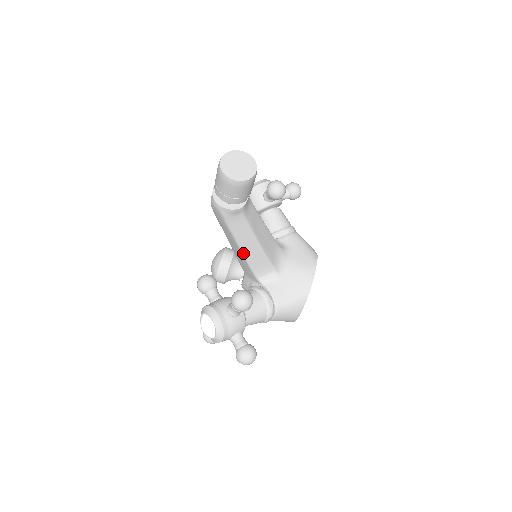
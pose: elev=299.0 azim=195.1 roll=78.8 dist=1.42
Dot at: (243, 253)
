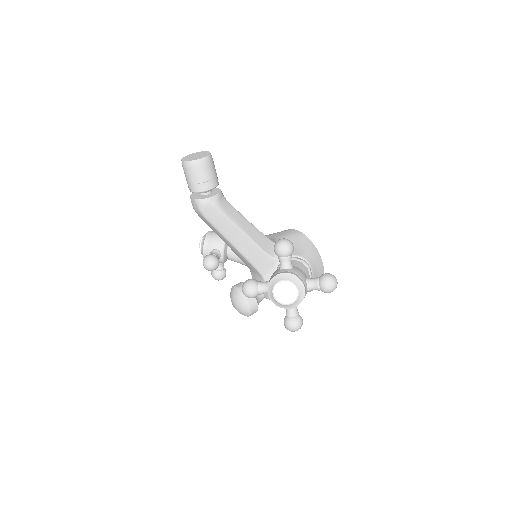
Dot at: (249, 237)
